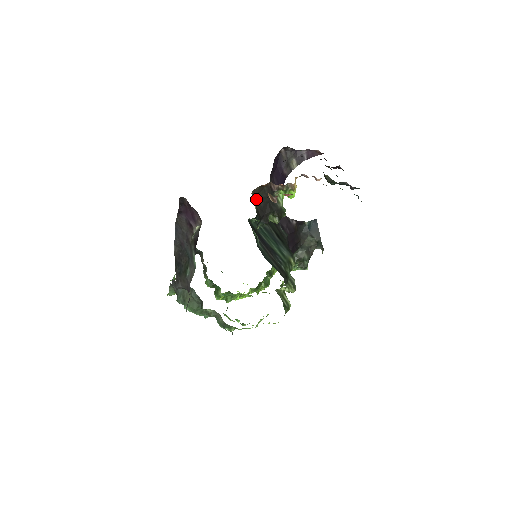
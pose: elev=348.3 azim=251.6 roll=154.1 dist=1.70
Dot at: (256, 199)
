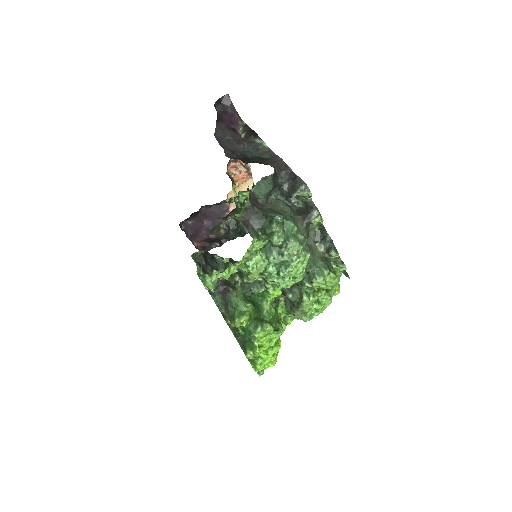
Dot at: occluded
